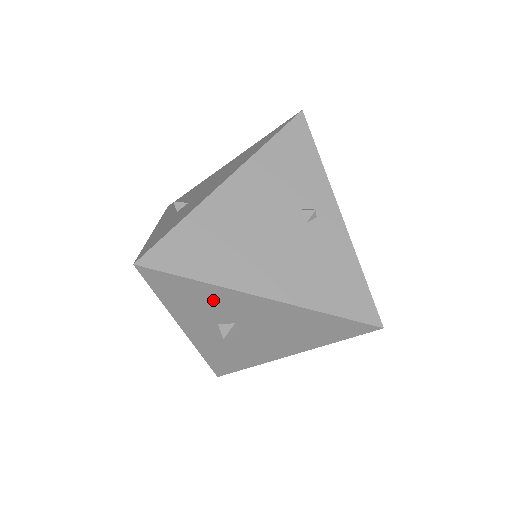
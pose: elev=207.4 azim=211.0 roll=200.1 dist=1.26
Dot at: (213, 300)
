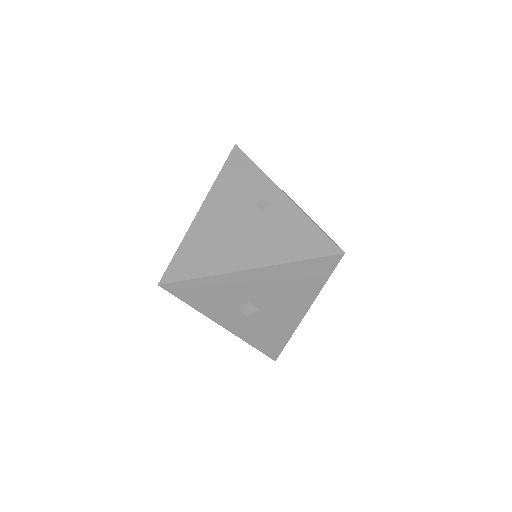
Dot at: (221, 289)
